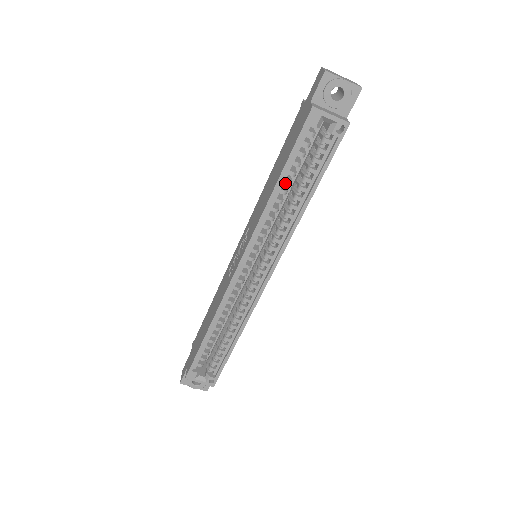
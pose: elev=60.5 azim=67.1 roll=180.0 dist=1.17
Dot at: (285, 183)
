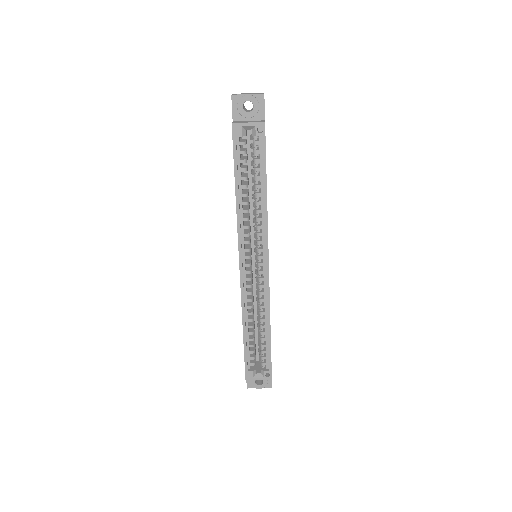
Dot at: (242, 188)
